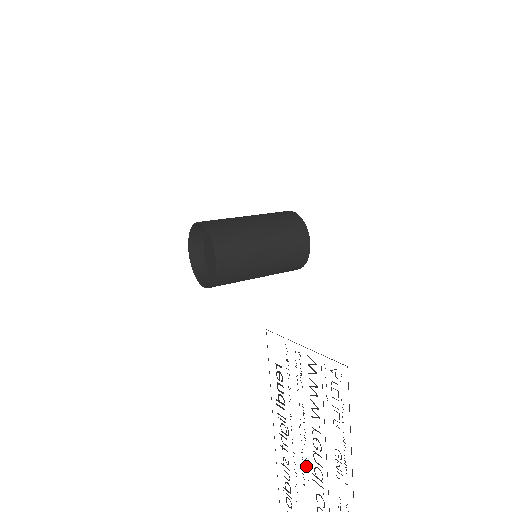
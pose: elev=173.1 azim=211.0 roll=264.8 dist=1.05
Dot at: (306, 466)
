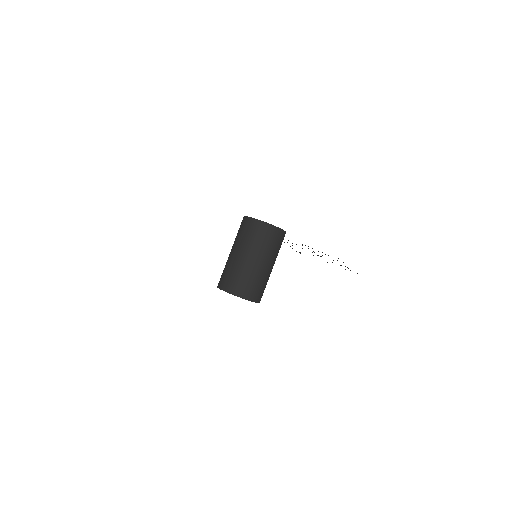
Dot at: occluded
